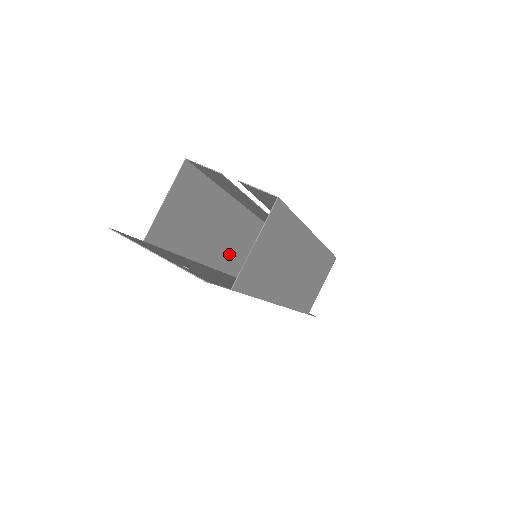
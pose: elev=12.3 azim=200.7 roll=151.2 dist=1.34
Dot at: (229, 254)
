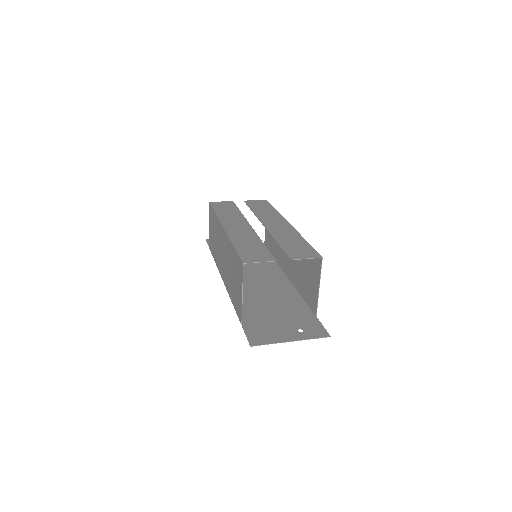
Dot at: (218, 256)
